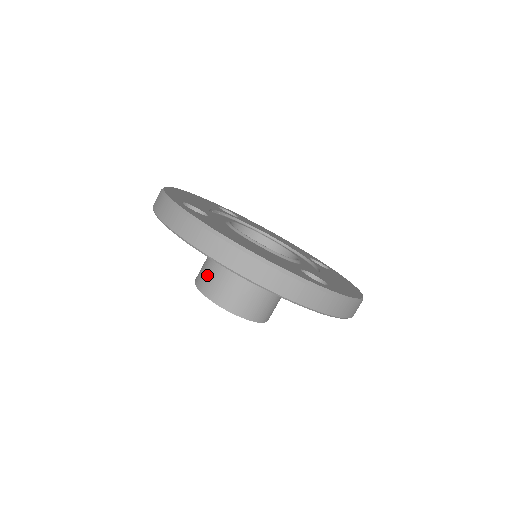
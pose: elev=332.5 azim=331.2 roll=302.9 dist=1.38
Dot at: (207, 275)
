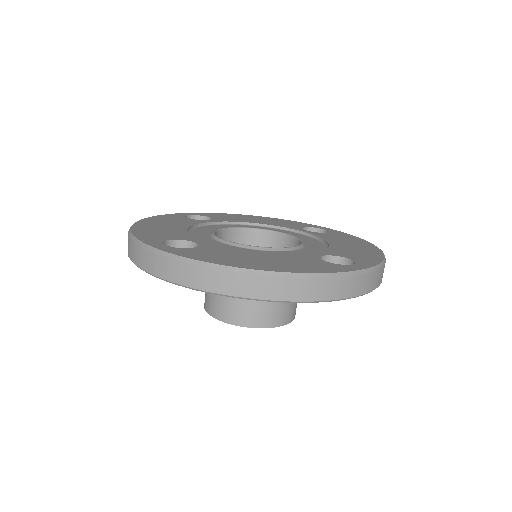
Dot at: (219, 301)
